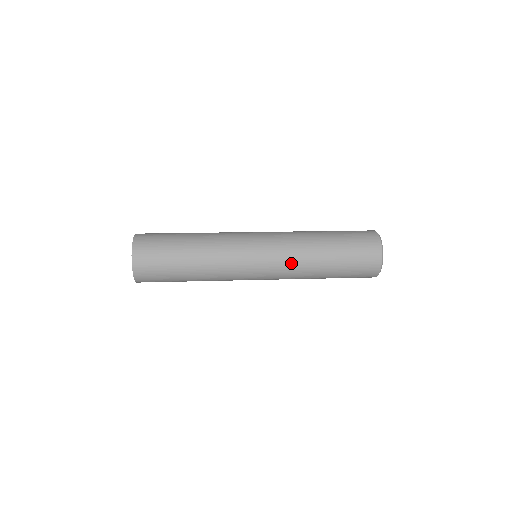
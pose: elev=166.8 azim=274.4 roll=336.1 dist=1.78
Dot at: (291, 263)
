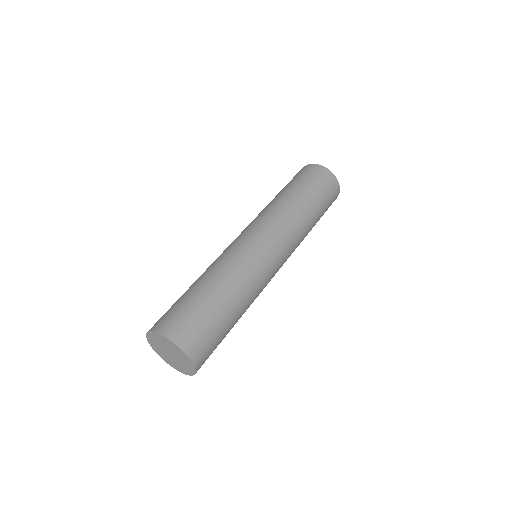
Dot at: occluded
